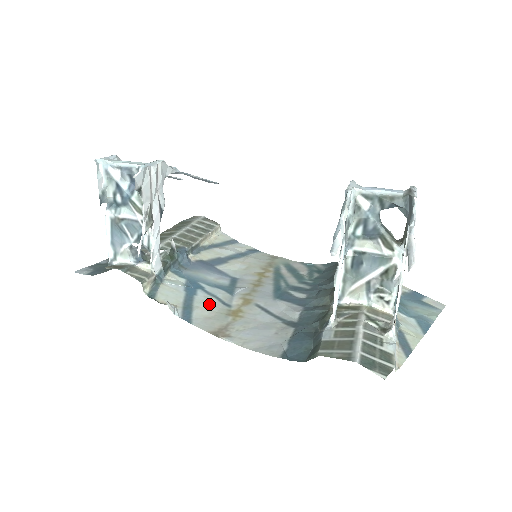
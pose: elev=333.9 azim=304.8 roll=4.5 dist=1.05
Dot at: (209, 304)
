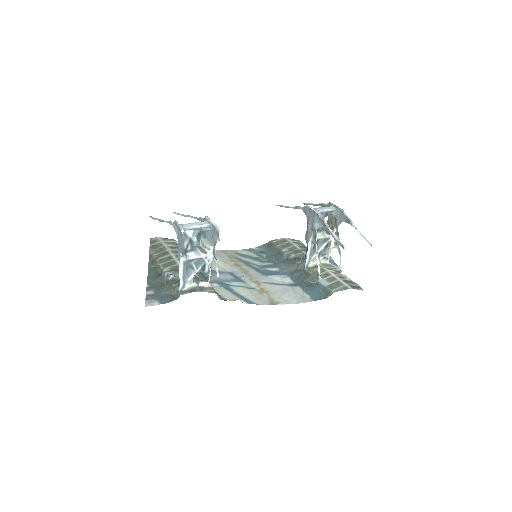
Dot at: (246, 292)
